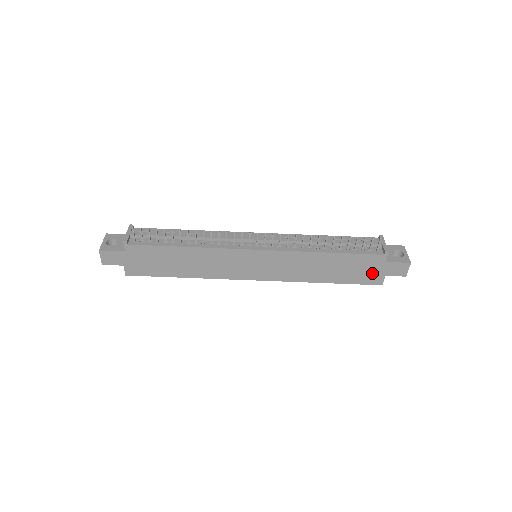
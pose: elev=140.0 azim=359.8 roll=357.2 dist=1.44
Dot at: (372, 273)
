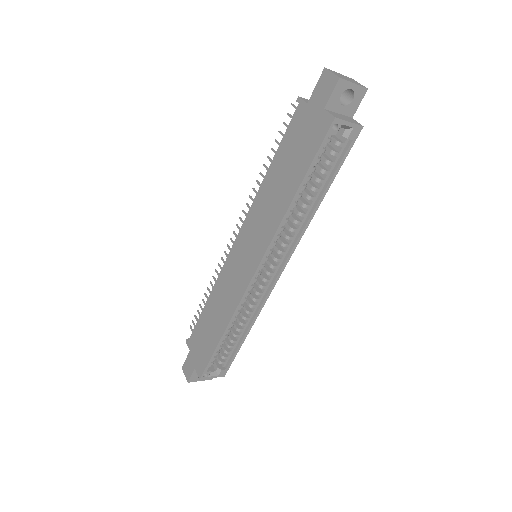
Dot at: (313, 127)
